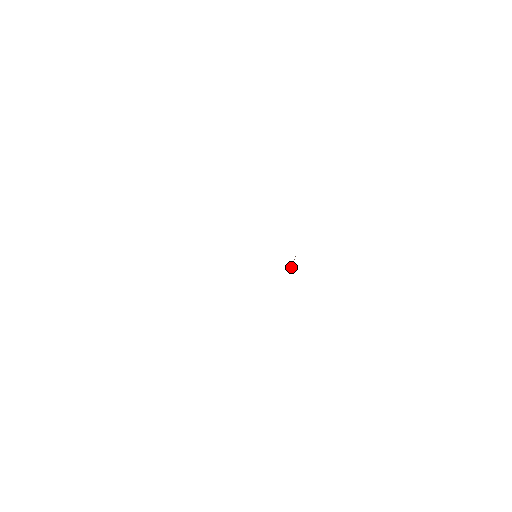
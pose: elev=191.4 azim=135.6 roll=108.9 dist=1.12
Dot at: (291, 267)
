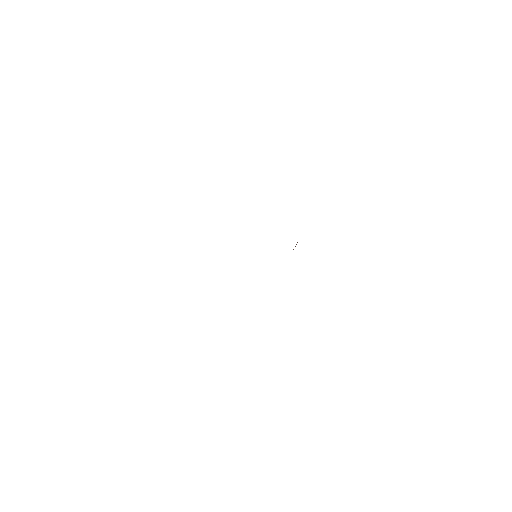
Dot at: (293, 249)
